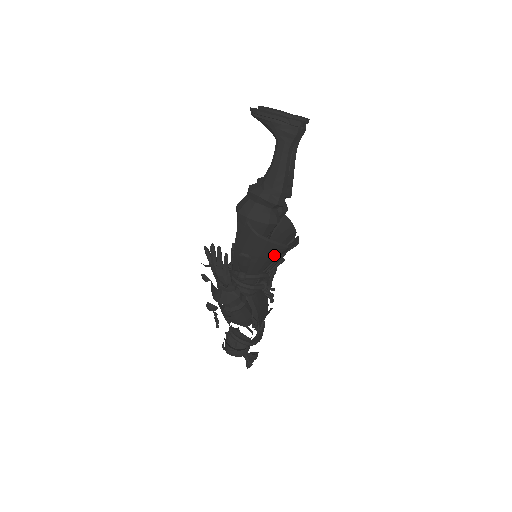
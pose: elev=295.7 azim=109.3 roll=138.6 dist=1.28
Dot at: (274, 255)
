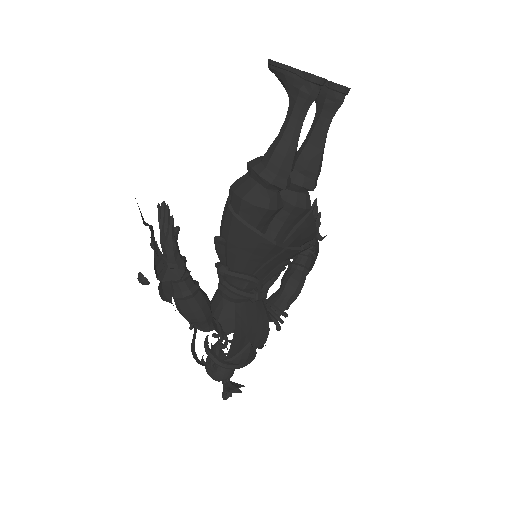
Dot at: (260, 251)
